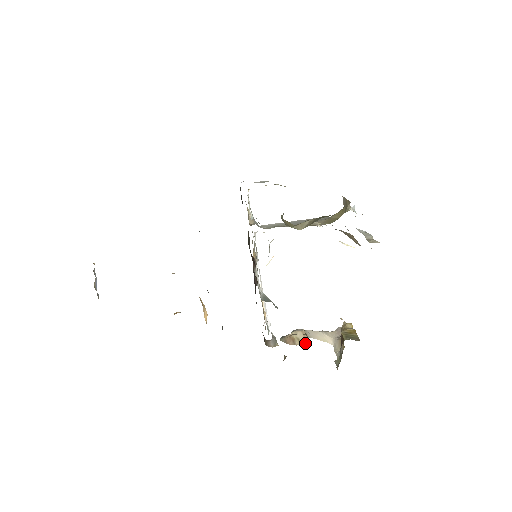
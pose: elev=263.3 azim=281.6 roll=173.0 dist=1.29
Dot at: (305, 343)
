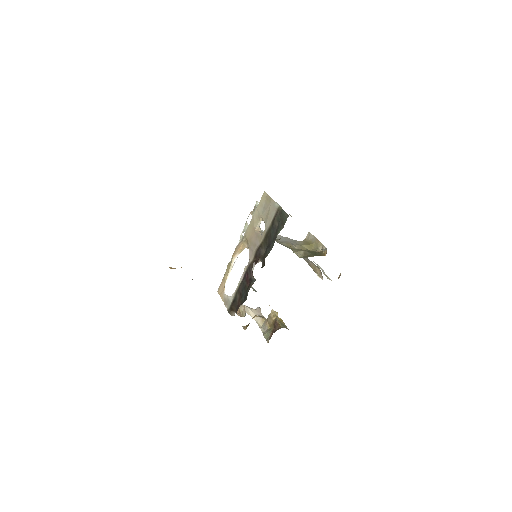
Dot at: (244, 316)
